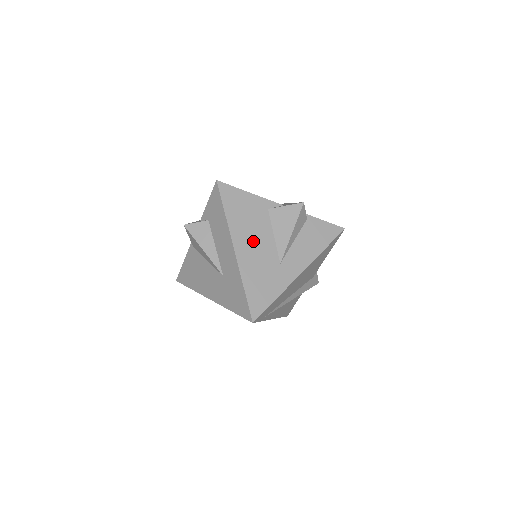
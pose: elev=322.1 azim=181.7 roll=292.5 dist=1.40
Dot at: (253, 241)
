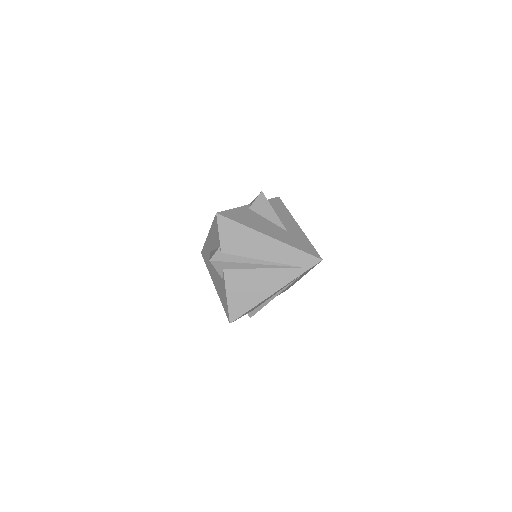
Dot at: occluded
